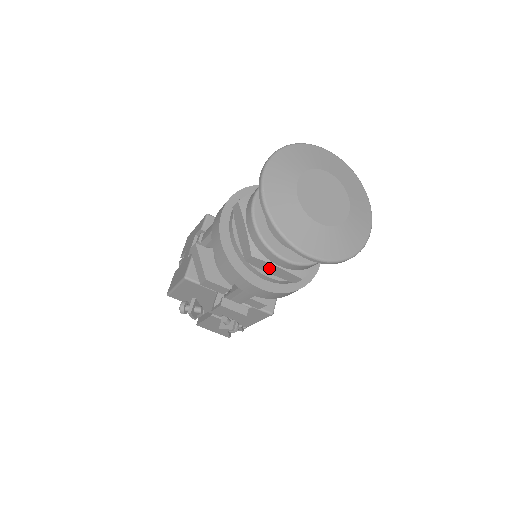
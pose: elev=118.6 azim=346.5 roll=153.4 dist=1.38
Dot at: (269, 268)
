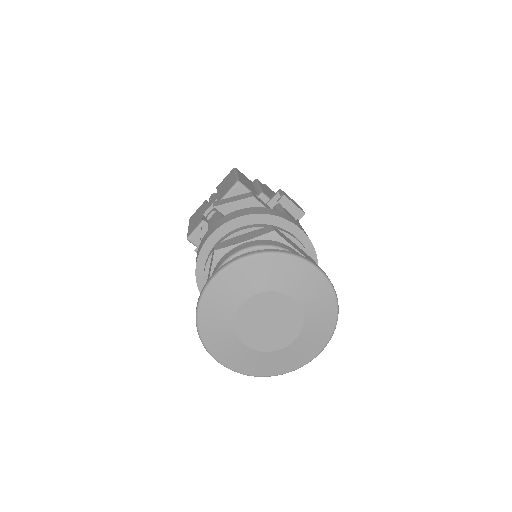
Dot at: occluded
